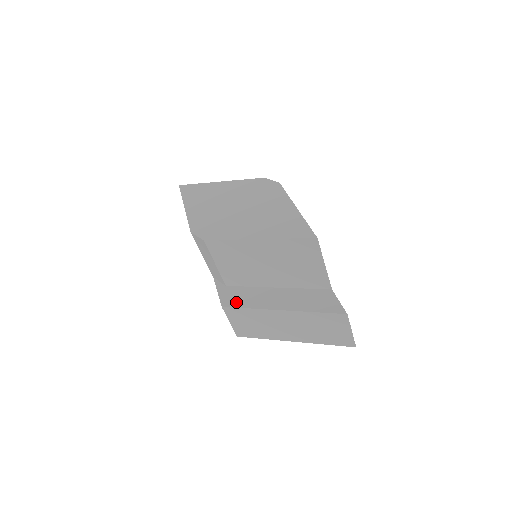
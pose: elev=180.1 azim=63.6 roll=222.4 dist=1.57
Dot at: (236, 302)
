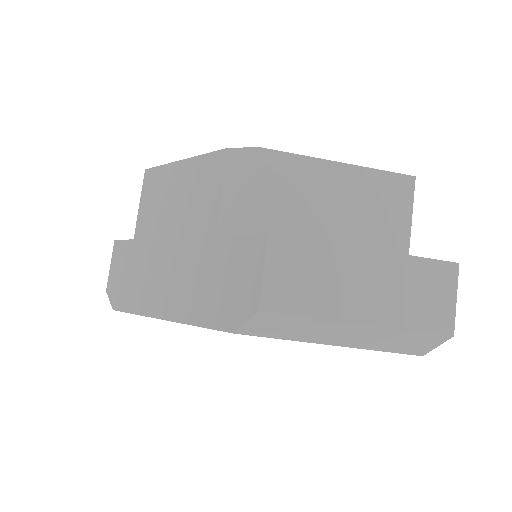
Dot at: occluded
